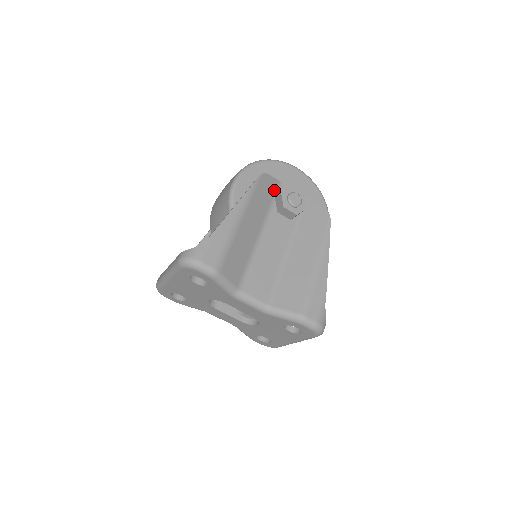
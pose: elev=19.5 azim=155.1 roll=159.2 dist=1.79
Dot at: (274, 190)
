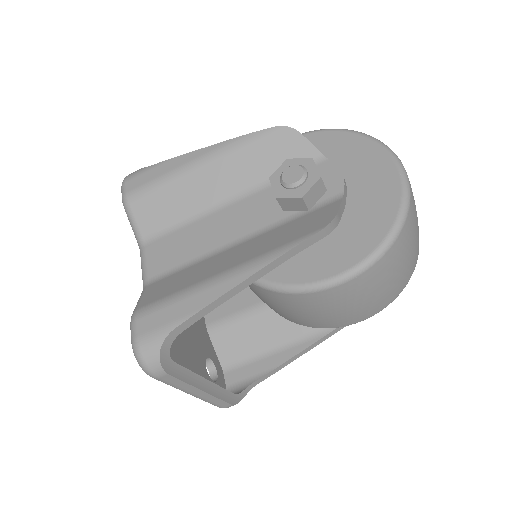
Dot at: occluded
